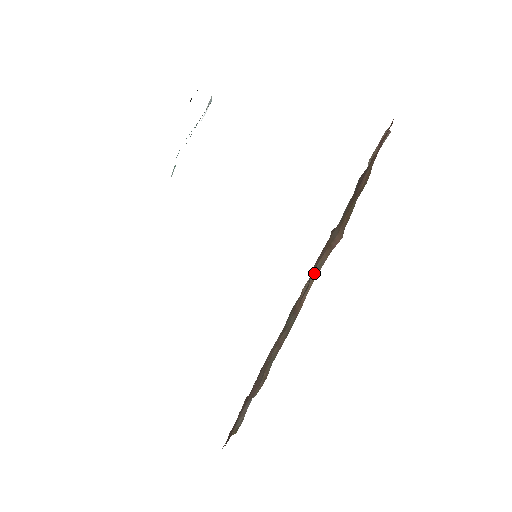
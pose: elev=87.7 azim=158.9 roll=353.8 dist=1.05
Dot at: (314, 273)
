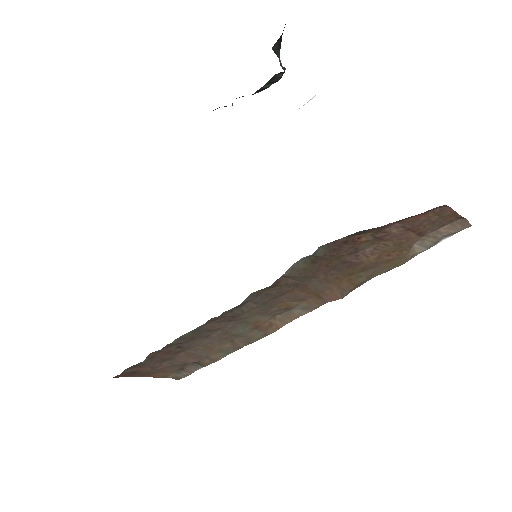
Dot at: (298, 310)
